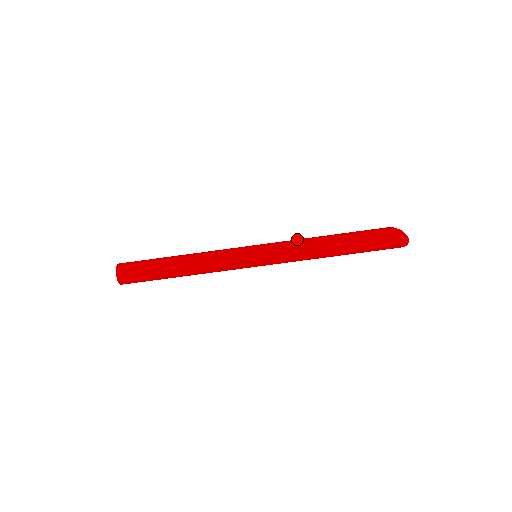
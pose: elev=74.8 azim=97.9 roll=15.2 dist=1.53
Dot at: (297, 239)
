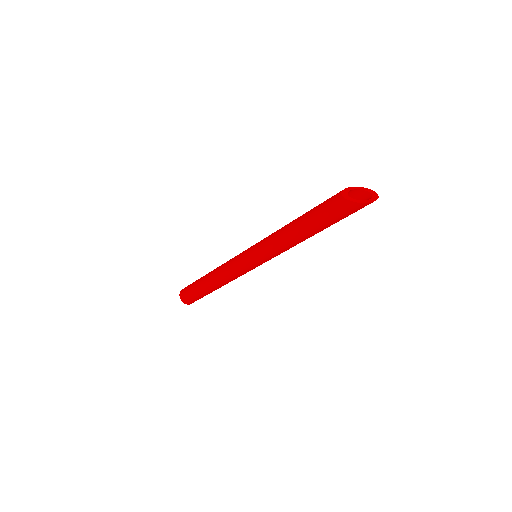
Dot at: (277, 244)
